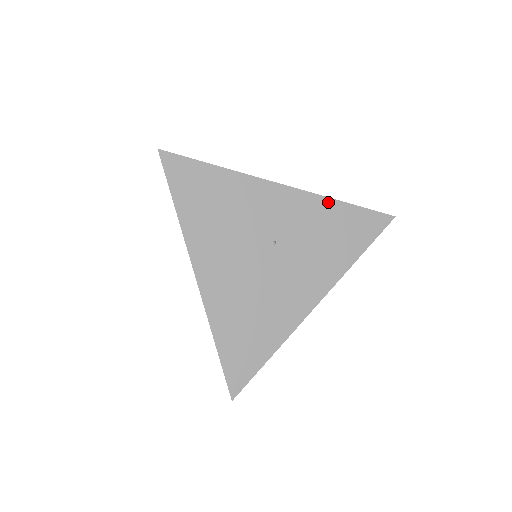
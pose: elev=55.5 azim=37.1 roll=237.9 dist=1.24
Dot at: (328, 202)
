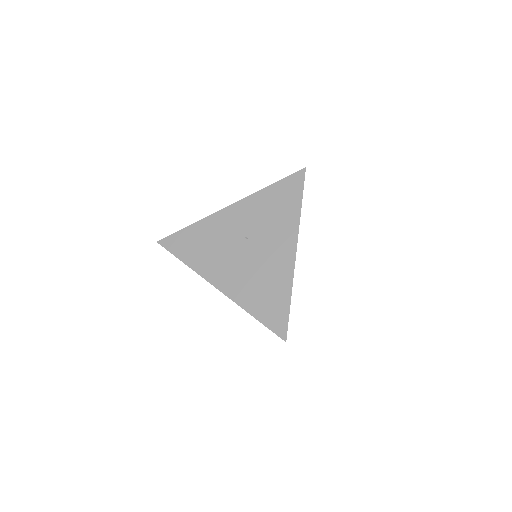
Dot at: (260, 193)
